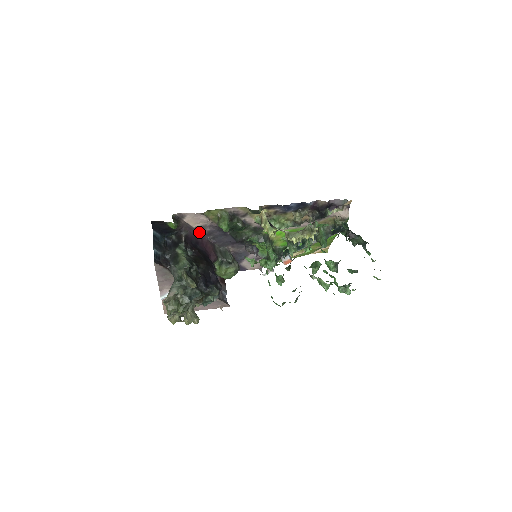
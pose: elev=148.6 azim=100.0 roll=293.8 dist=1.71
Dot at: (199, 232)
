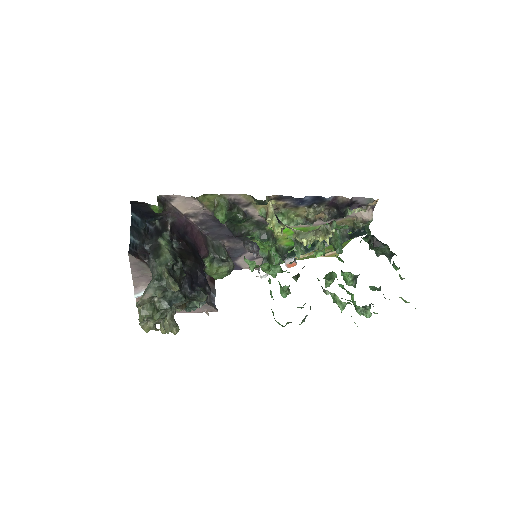
Dot at: (189, 220)
